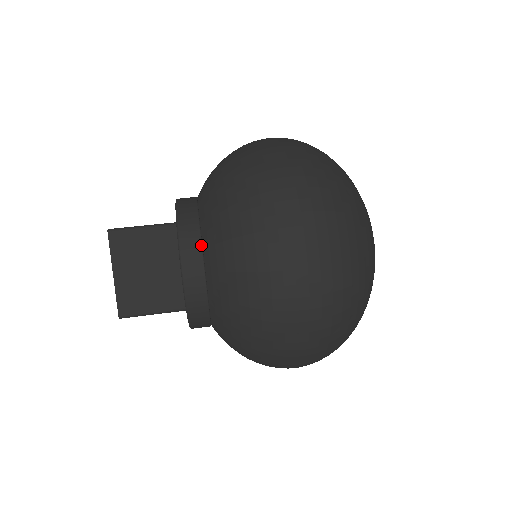
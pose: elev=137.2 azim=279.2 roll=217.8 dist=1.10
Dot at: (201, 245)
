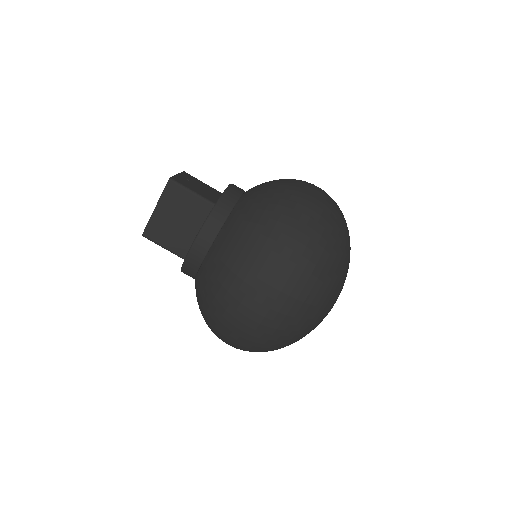
Dot at: (217, 235)
